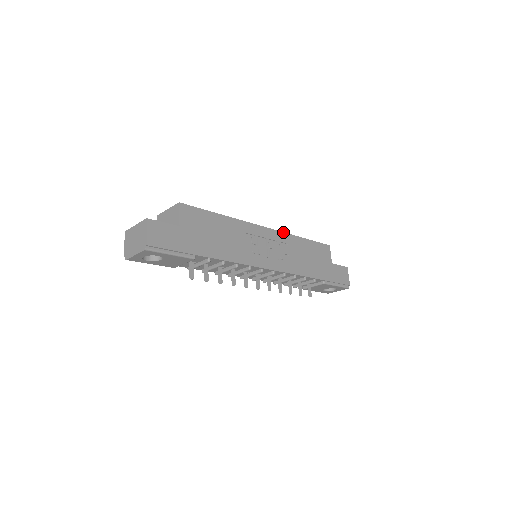
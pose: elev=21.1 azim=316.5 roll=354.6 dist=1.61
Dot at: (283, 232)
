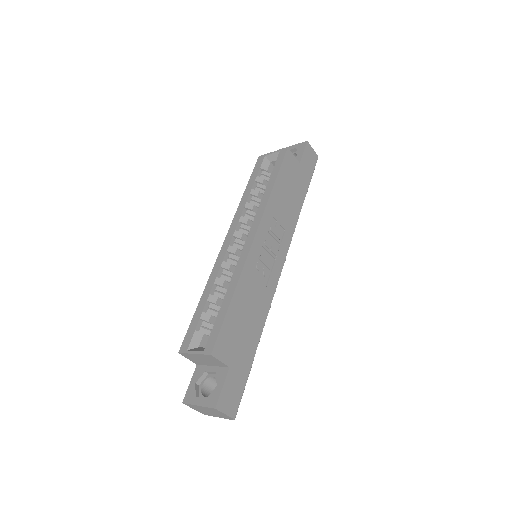
Dot at: (263, 213)
